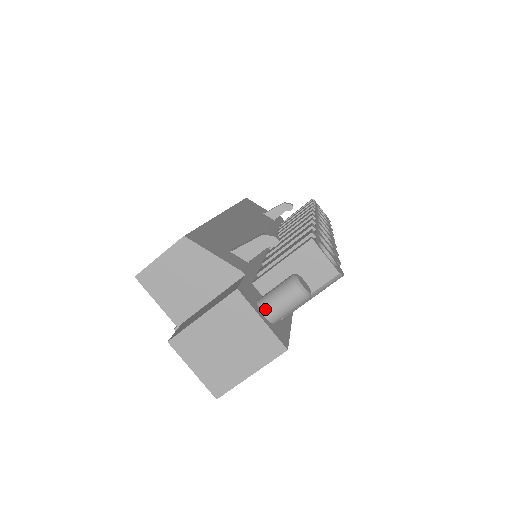
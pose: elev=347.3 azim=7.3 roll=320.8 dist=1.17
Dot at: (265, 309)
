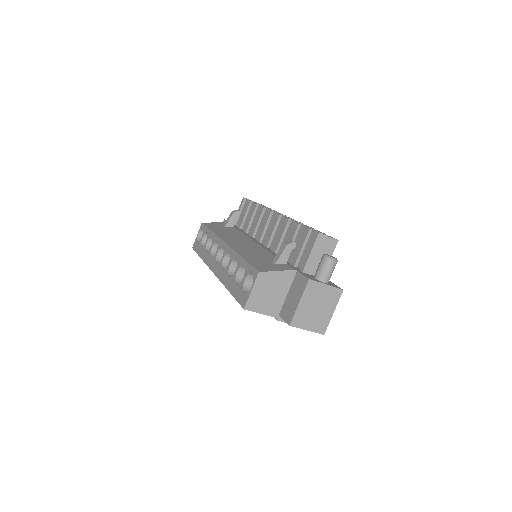
Dot at: (323, 279)
